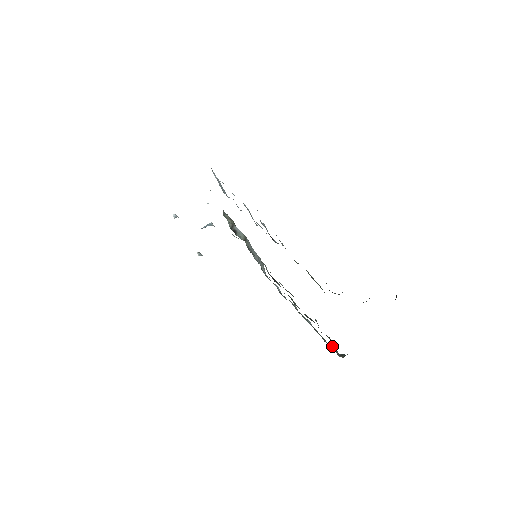
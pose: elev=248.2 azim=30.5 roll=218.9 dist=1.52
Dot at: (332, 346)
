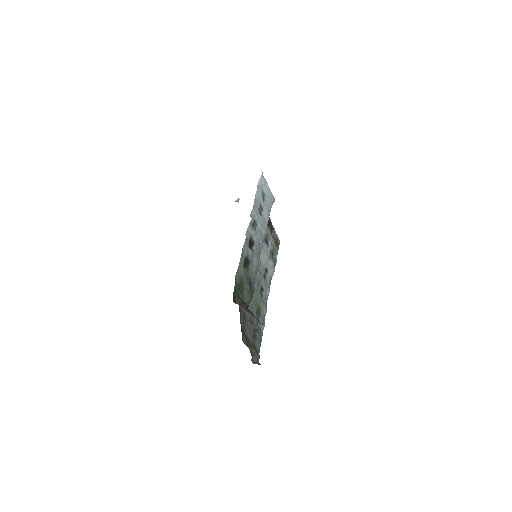
Dot at: (254, 351)
